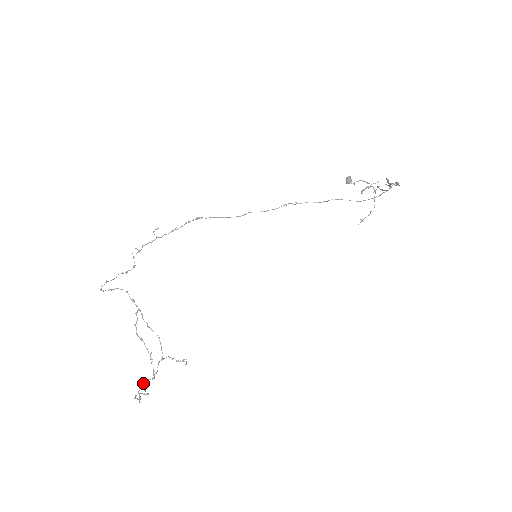
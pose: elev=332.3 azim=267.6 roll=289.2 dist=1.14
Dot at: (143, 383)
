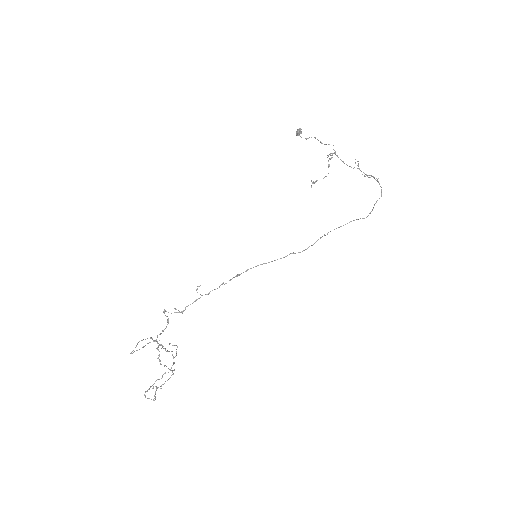
Dot at: (152, 385)
